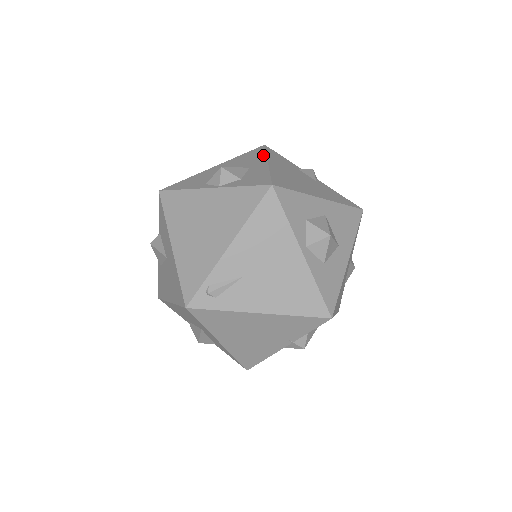
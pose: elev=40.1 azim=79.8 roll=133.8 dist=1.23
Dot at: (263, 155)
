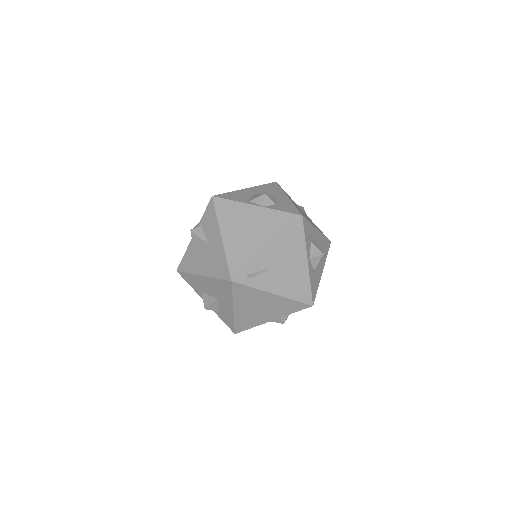
Dot at: (281, 190)
